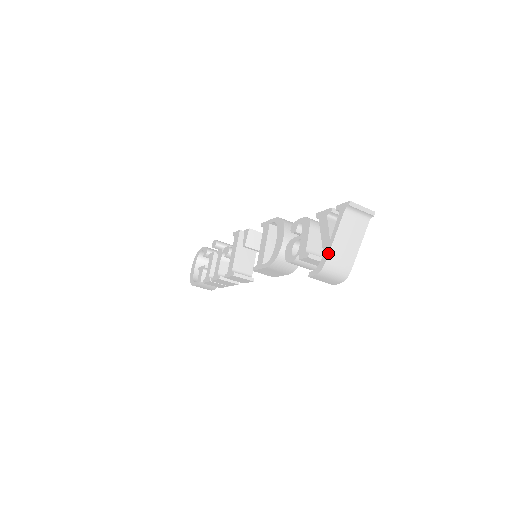
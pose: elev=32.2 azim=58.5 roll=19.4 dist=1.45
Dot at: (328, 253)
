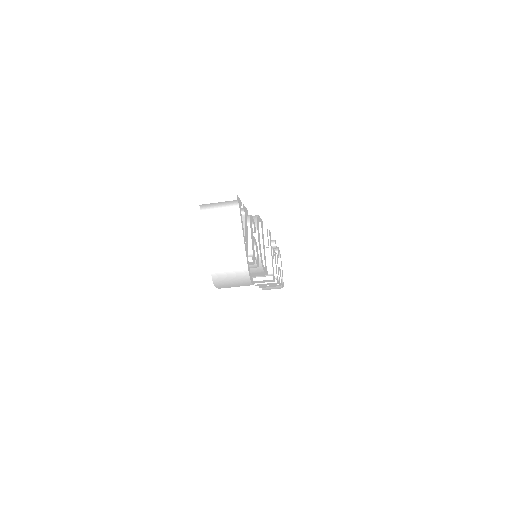
Dot at: (209, 262)
